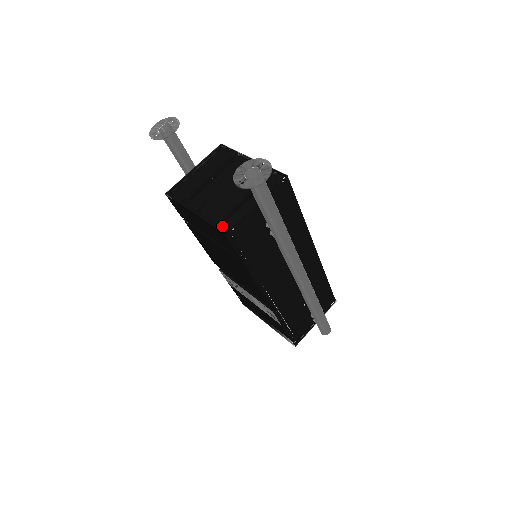
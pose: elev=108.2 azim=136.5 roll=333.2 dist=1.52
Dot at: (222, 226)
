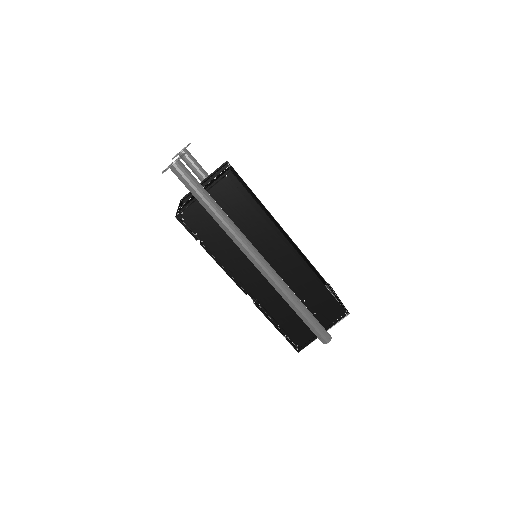
Dot at: occluded
